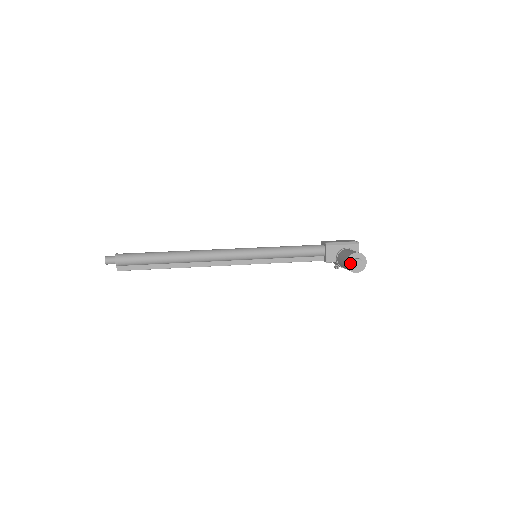
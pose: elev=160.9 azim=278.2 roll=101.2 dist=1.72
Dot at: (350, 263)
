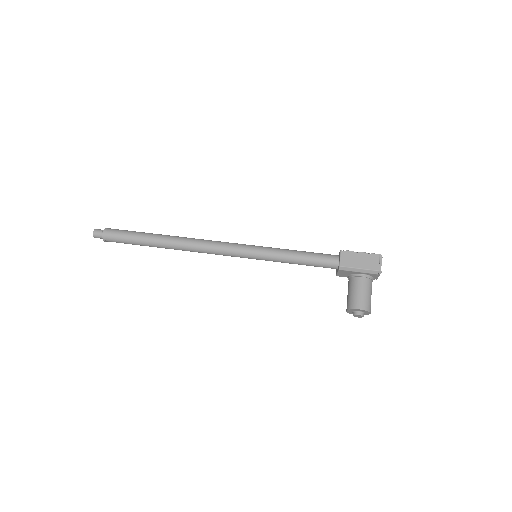
Dot at: (350, 311)
